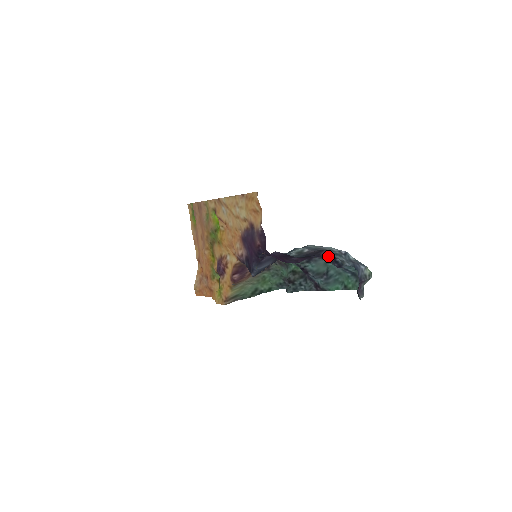
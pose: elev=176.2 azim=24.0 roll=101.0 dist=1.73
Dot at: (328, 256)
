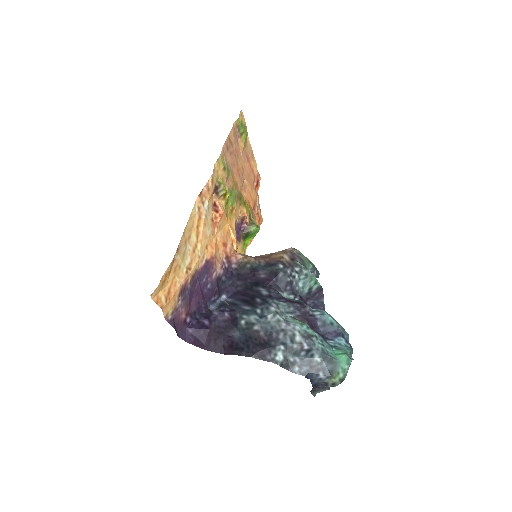
Dot at: (264, 360)
